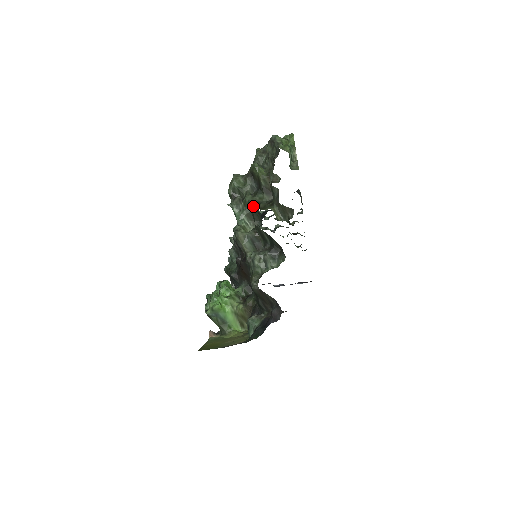
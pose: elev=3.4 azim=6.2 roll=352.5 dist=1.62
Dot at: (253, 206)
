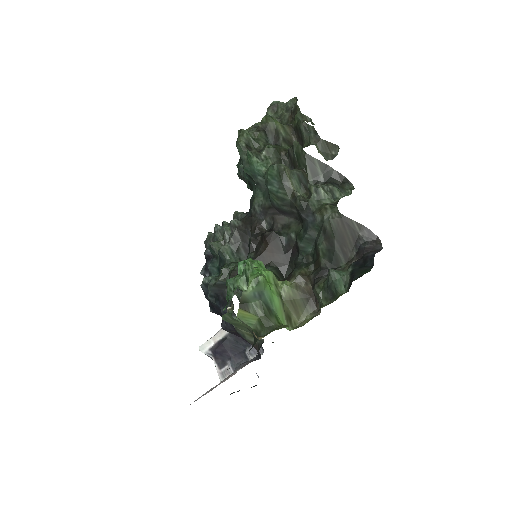
Dot at: (279, 154)
